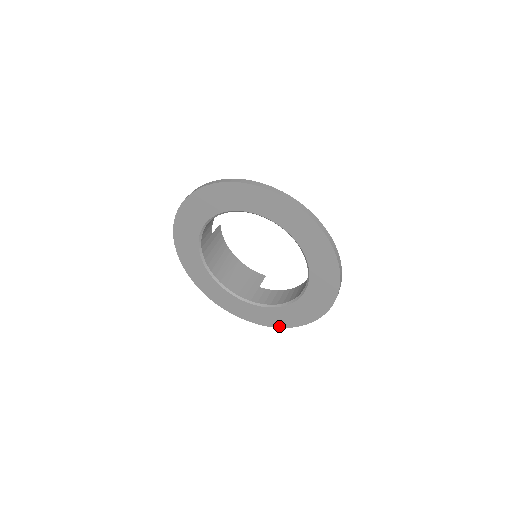
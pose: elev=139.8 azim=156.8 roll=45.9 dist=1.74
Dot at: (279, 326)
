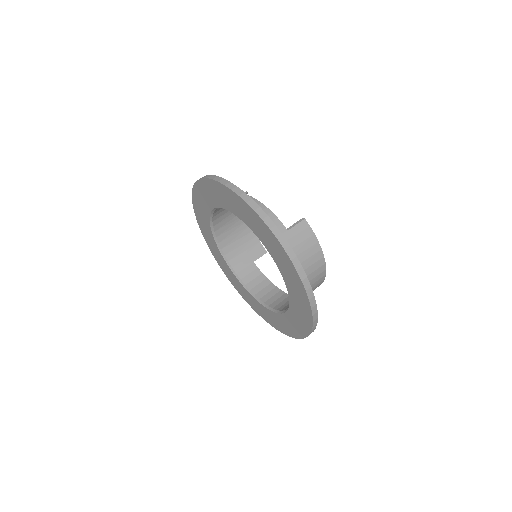
Dot at: (250, 305)
